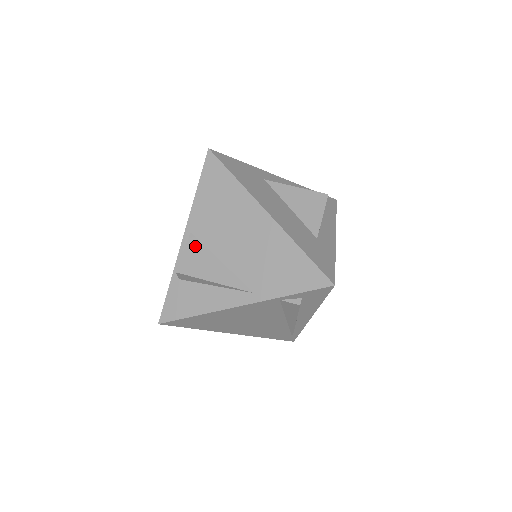
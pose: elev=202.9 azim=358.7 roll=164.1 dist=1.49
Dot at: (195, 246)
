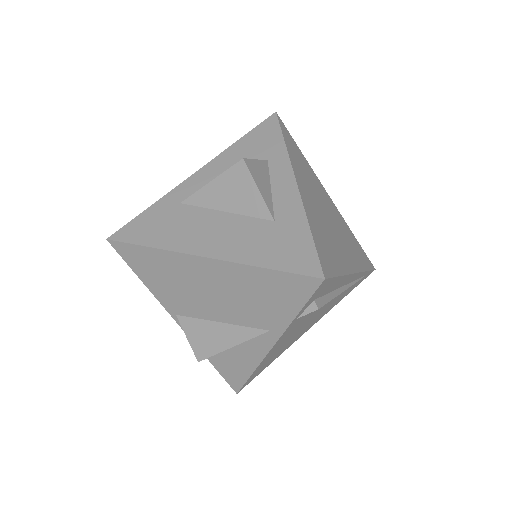
Dot at: (190, 325)
